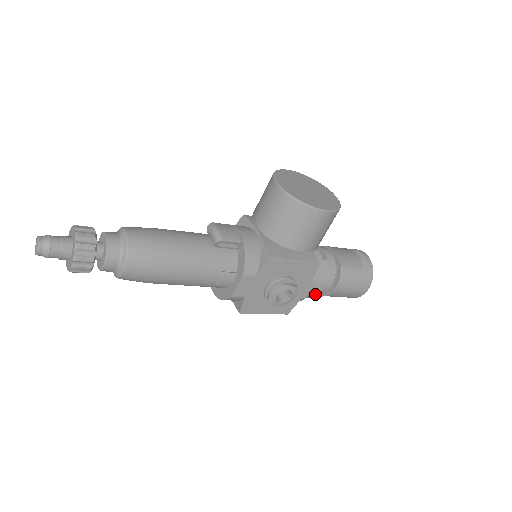
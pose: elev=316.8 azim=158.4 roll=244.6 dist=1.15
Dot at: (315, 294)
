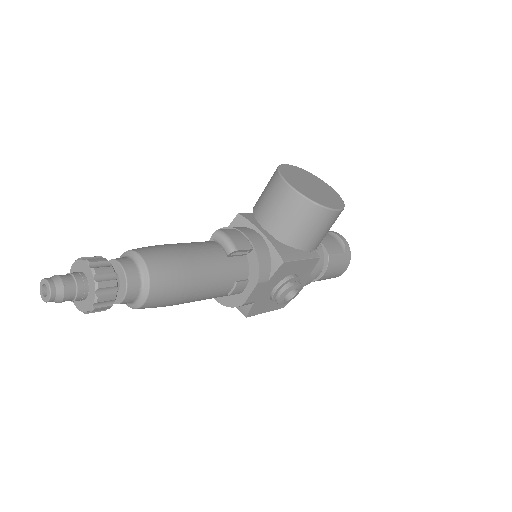
Dot at: (307, 284)
